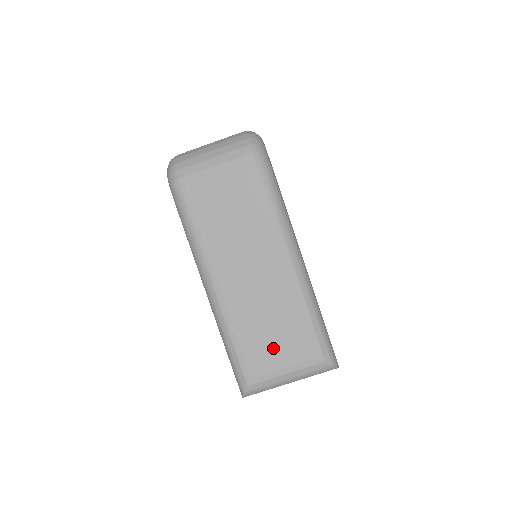
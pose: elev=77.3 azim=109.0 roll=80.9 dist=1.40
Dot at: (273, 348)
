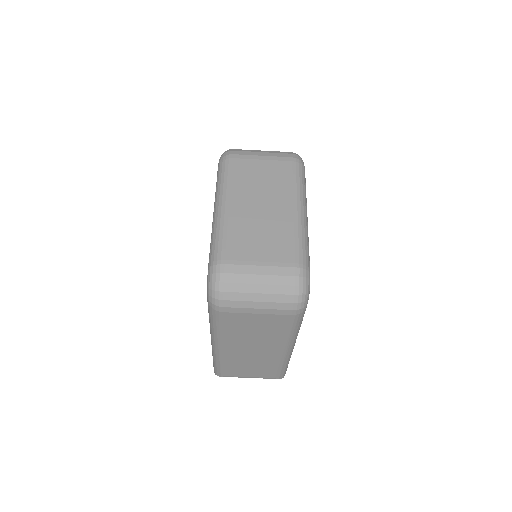
Dot at: (248, 372)
